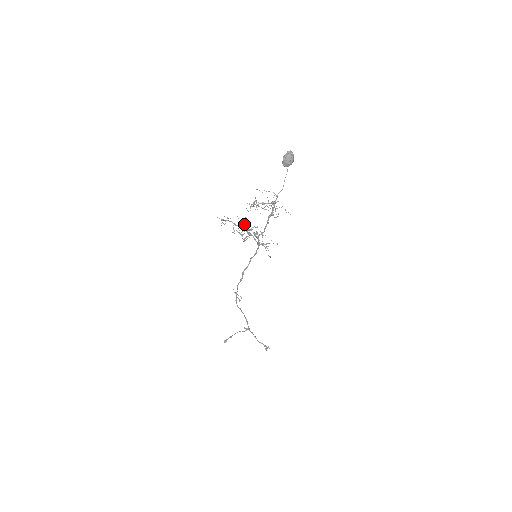
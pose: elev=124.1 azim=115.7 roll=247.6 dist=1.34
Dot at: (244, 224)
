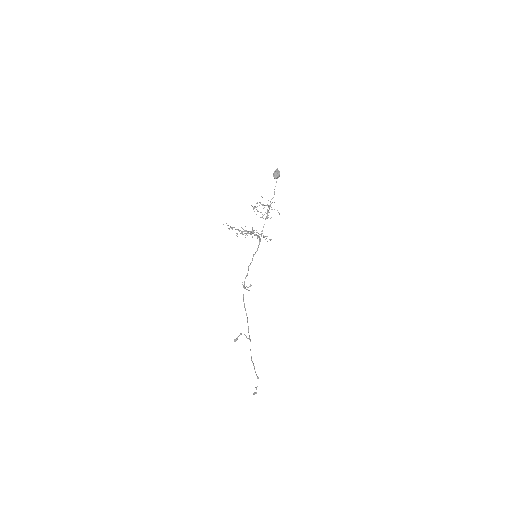
Dot at: occluded
